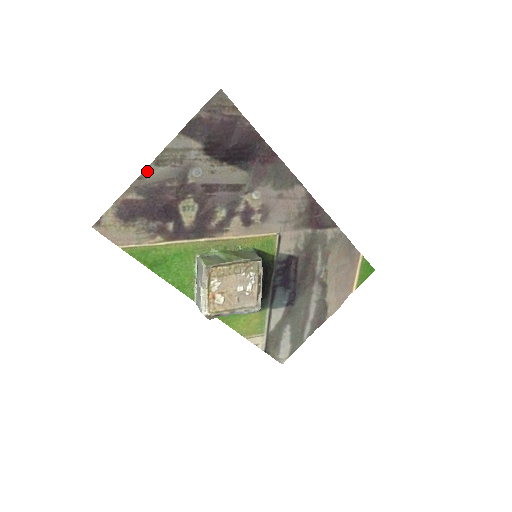
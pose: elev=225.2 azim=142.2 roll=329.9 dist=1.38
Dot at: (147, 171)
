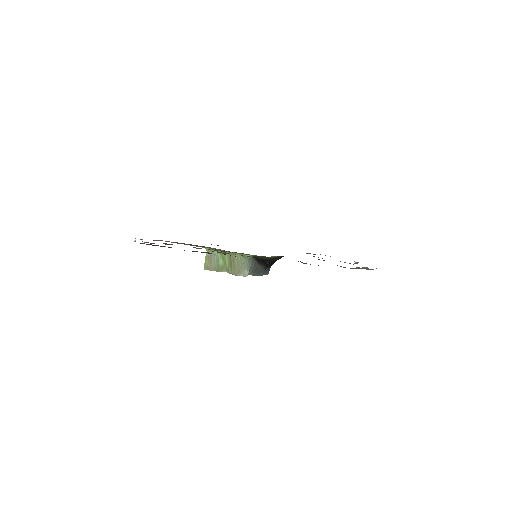
Dot at: occluded
